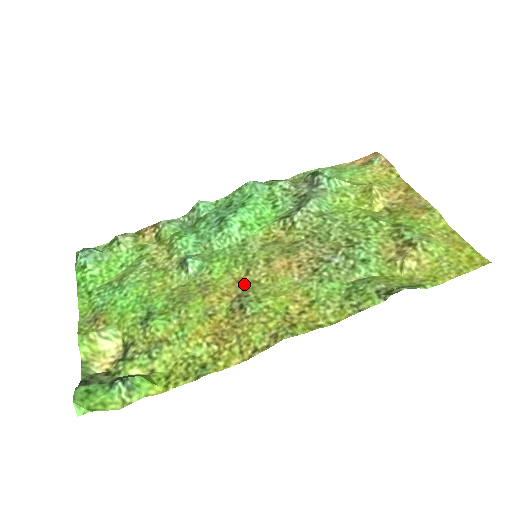
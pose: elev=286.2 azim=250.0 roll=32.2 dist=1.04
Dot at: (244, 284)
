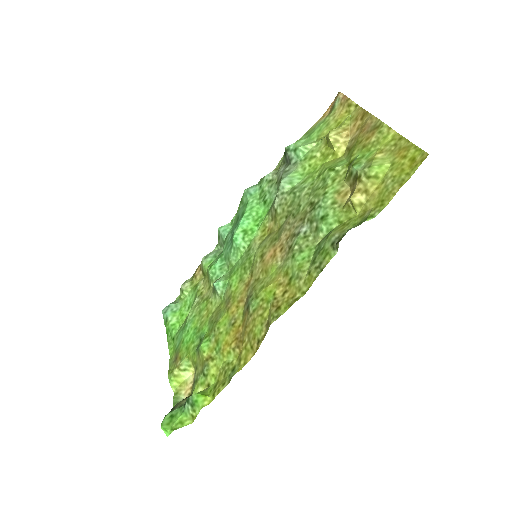
Dot at: (250, 286)
